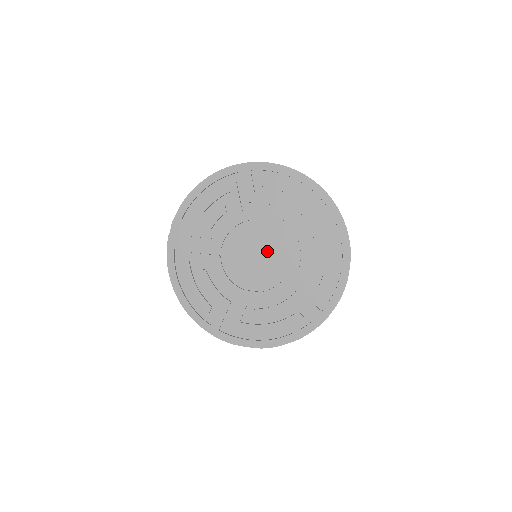
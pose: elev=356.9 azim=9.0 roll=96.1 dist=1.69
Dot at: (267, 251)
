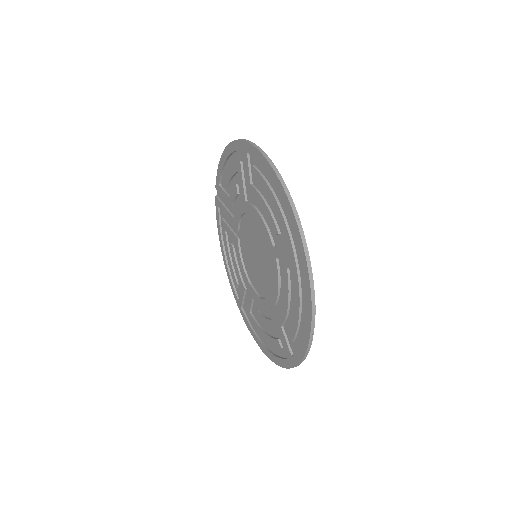
Dot at: (261, 256)
